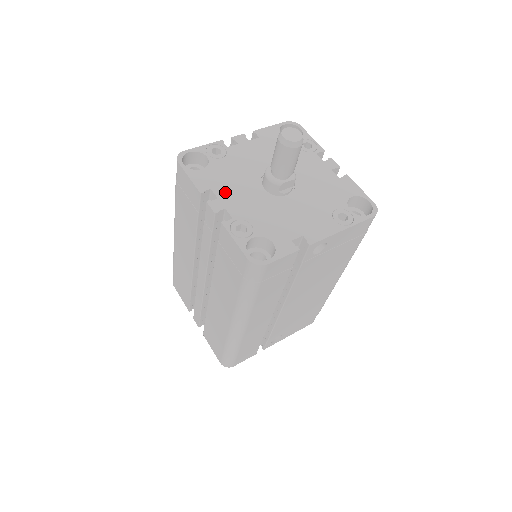
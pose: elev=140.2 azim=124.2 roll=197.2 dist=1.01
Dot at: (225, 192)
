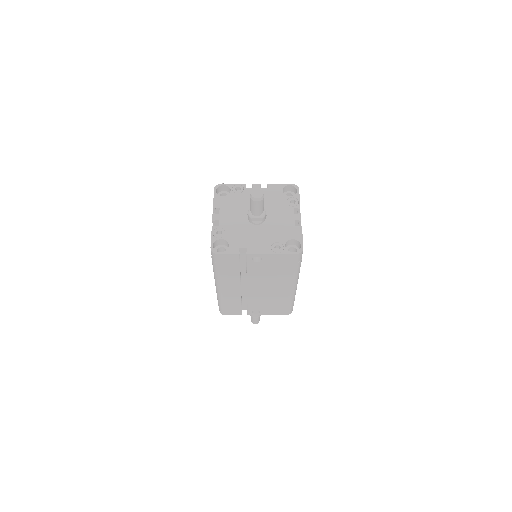
Dot at: (225, 212)
